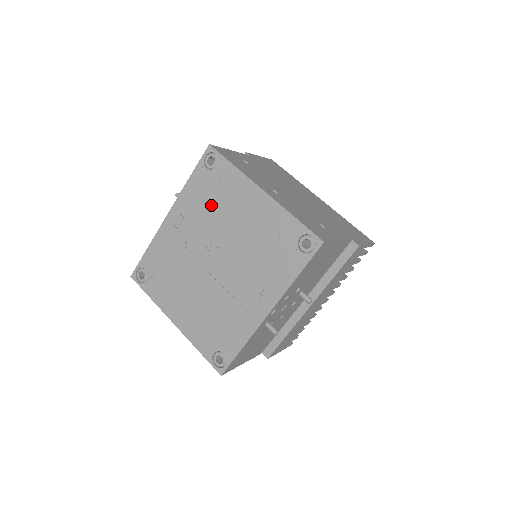
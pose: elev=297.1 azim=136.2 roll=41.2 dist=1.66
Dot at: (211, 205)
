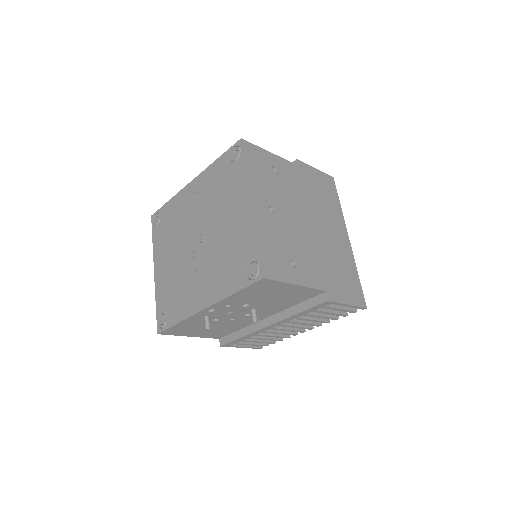
Dot at: (217, 192)
